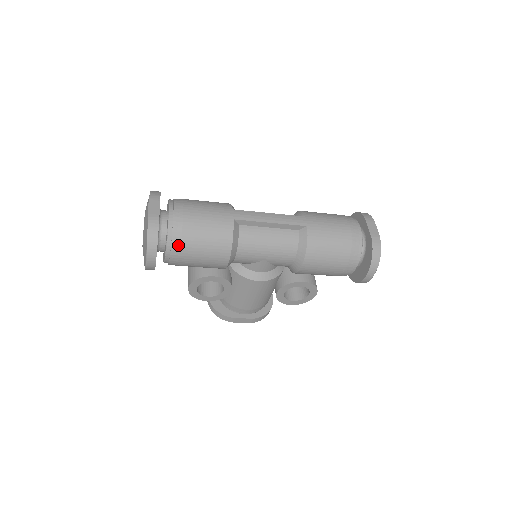
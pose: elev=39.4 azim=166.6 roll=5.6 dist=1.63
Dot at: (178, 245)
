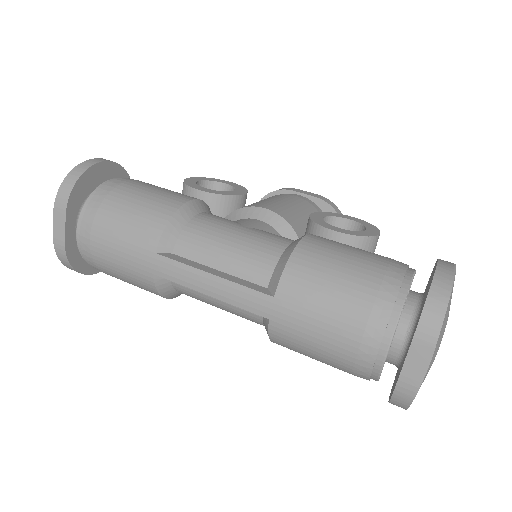
Dot at: occluded
